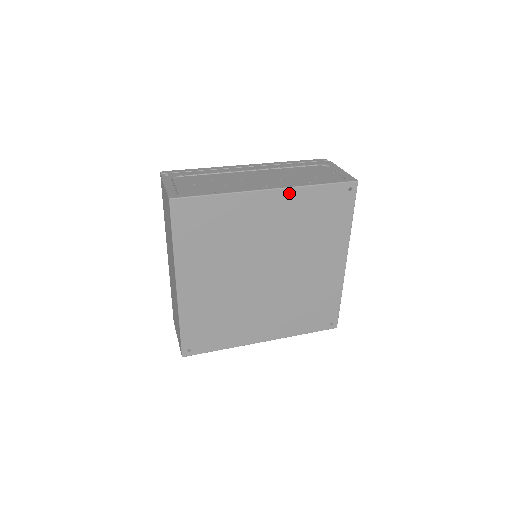
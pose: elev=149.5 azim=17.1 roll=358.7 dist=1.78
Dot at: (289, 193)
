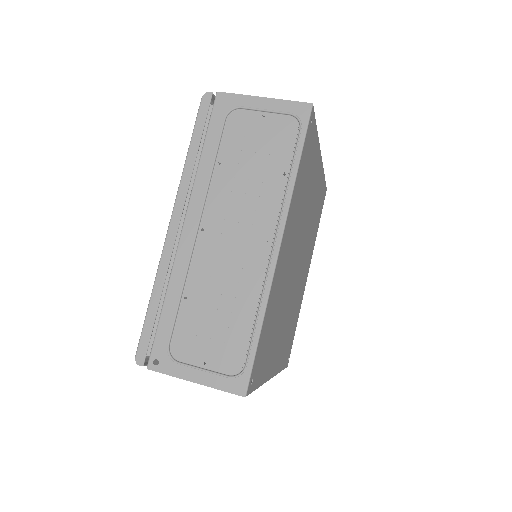
Dot at: (289, 216)
